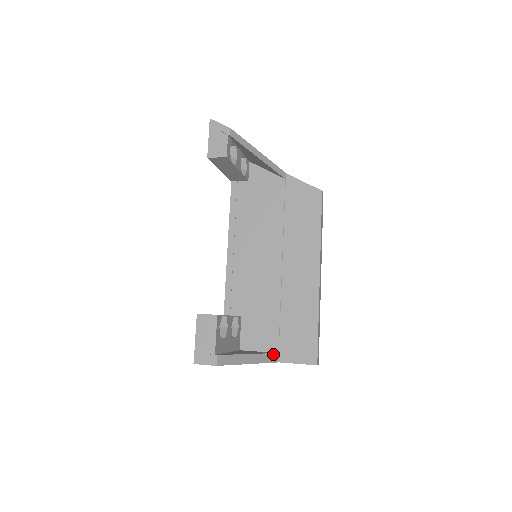
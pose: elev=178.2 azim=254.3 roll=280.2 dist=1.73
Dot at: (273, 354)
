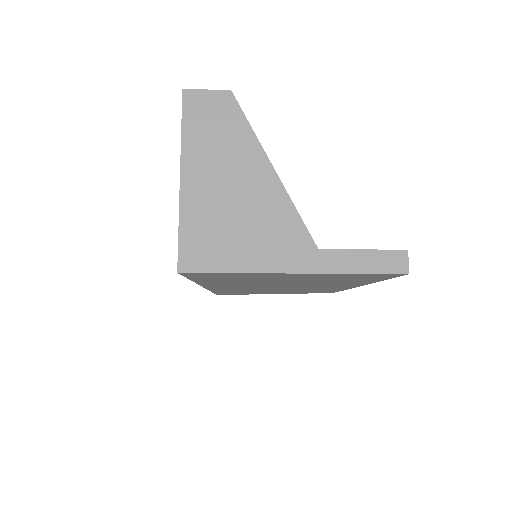
Dot at: occluded
